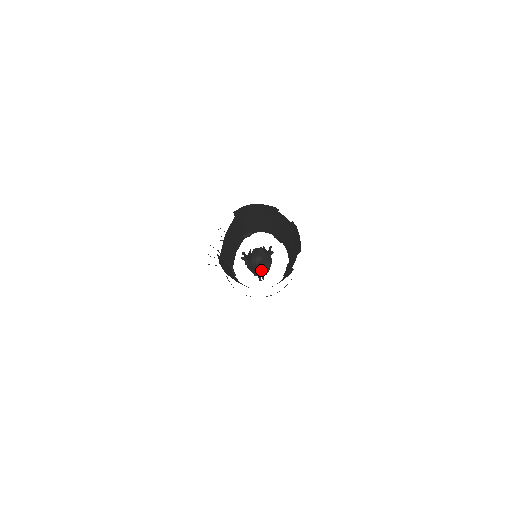
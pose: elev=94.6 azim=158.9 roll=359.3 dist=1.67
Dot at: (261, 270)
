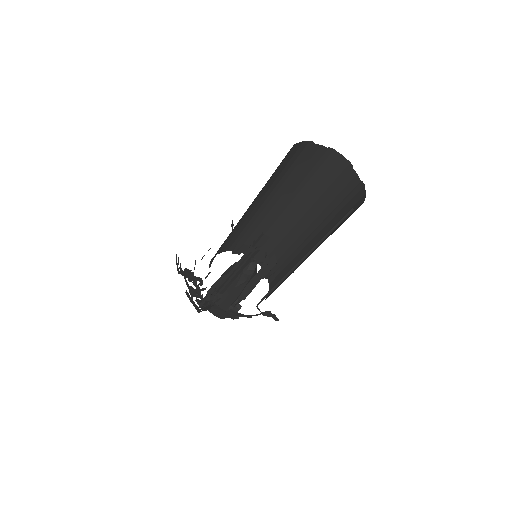
Dot at: (271, 265)
